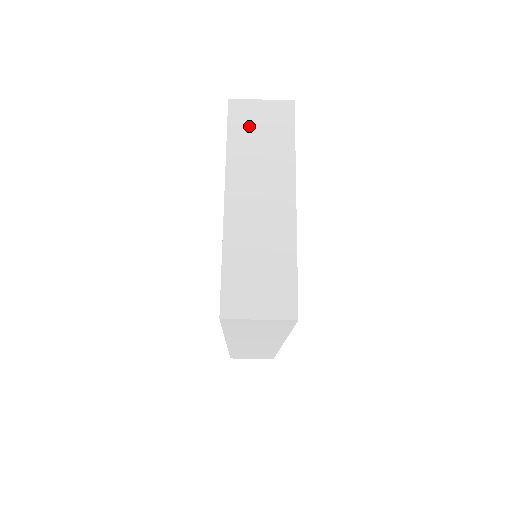
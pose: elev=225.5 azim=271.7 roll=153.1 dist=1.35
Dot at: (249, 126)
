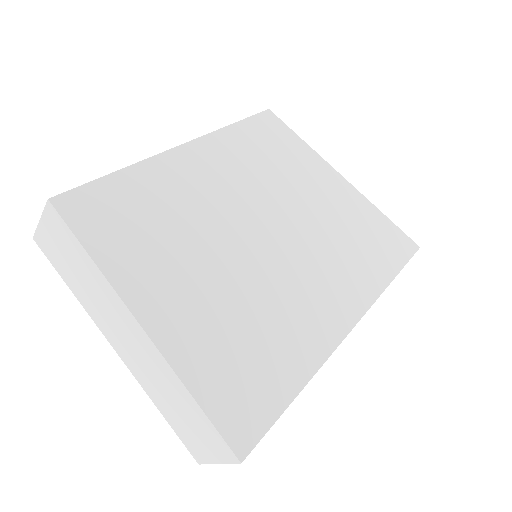
Dot at: (62, 261)
